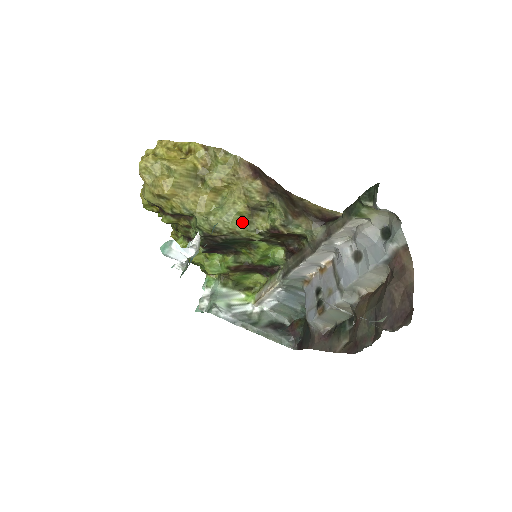
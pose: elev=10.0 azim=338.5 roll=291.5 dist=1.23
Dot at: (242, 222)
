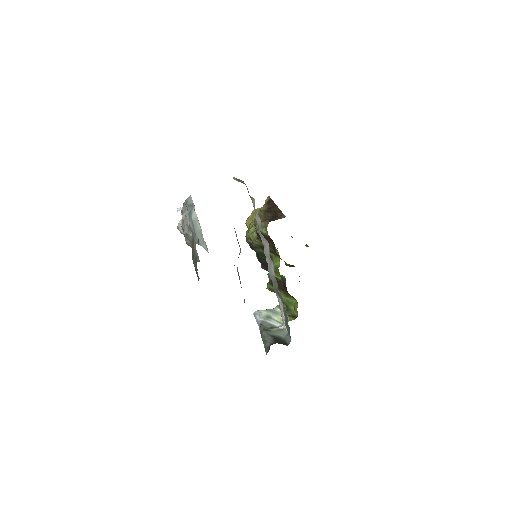
Dot at: (254, 231)
